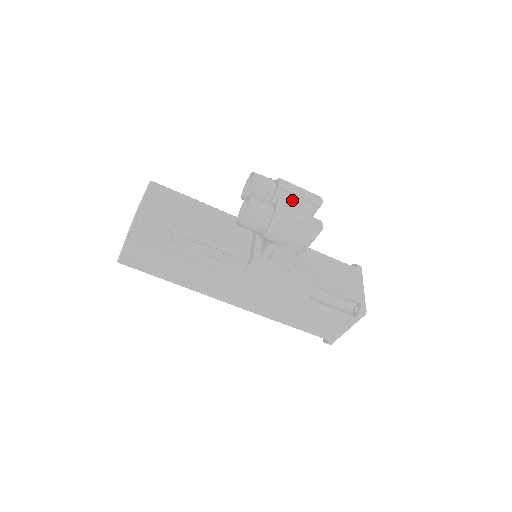
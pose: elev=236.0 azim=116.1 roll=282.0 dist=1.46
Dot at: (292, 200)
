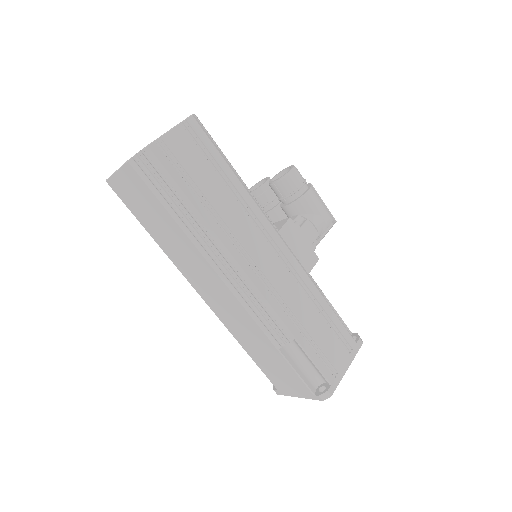
Dot at: occluded
